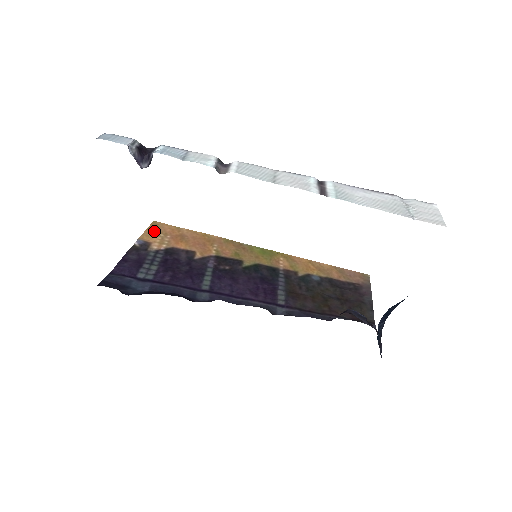
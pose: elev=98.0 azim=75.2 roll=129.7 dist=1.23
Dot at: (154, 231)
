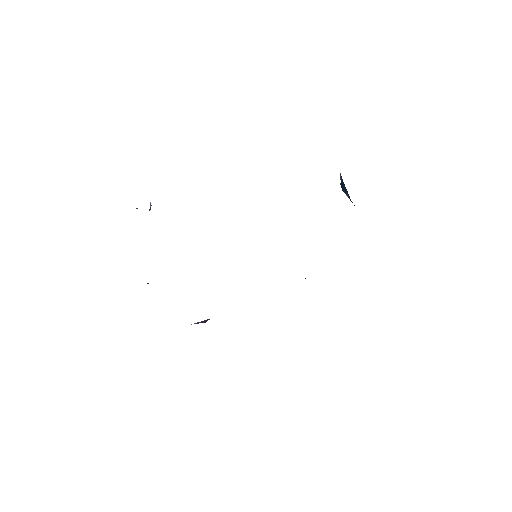
Dot at: occluded
